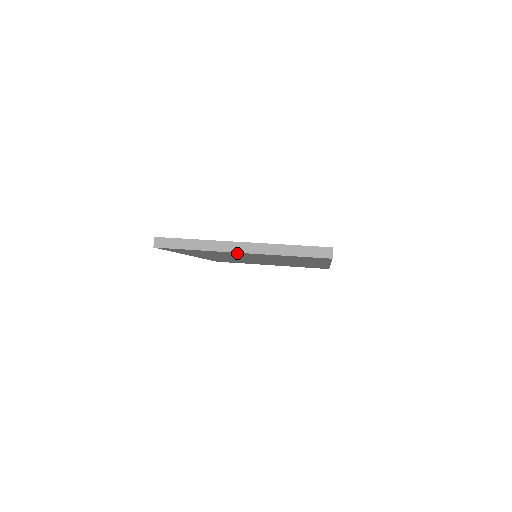
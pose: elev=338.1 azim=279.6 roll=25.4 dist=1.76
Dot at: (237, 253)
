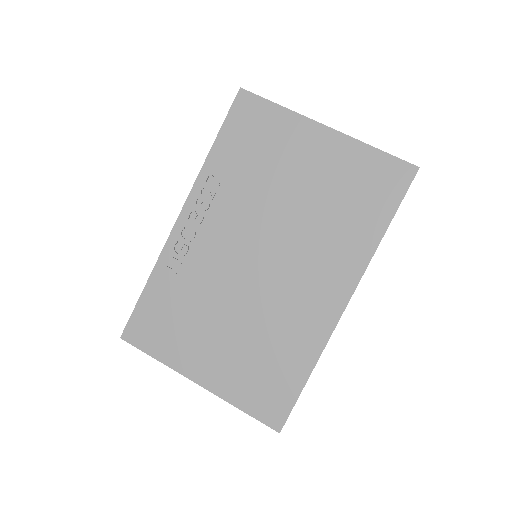
Dot at: occluded
